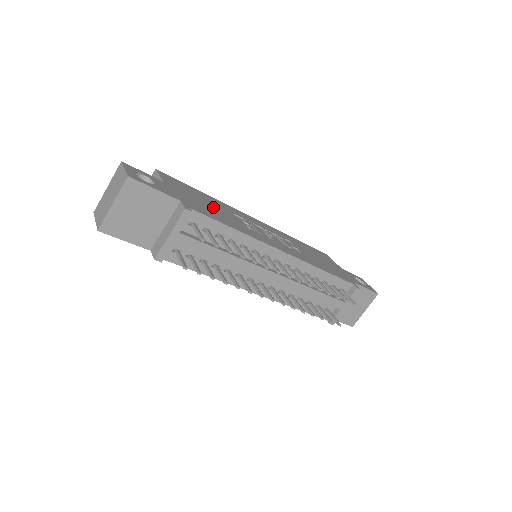
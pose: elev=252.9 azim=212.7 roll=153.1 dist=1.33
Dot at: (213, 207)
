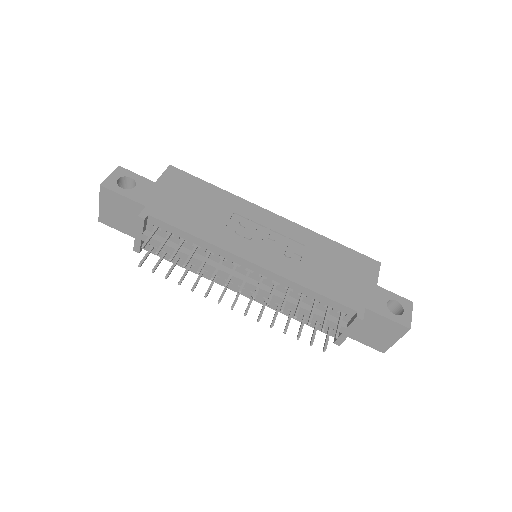
Dot at: (201, 207)
